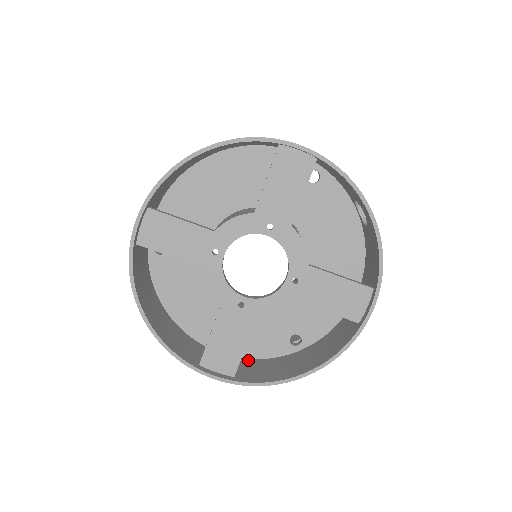
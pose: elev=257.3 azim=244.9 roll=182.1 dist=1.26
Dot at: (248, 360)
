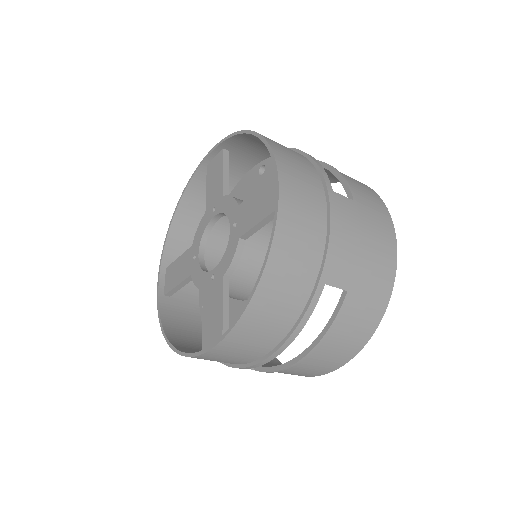
Dot at: occluded
